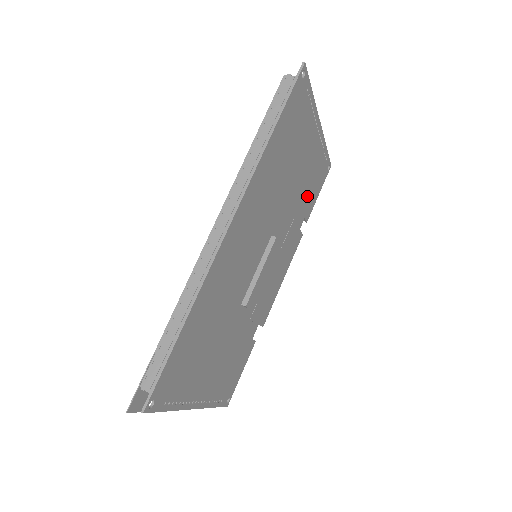
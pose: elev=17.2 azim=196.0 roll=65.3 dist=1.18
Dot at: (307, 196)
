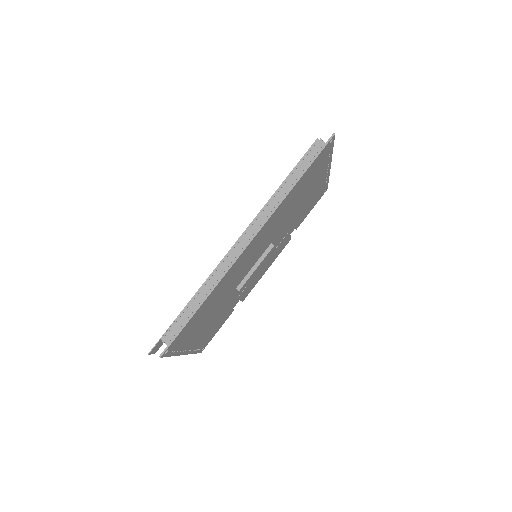
Dot at: (303, 213)
